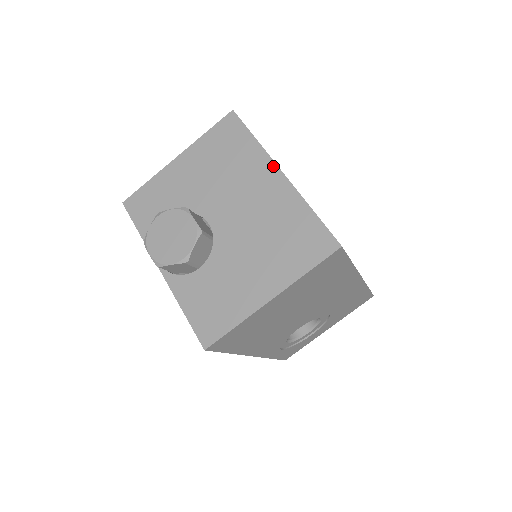
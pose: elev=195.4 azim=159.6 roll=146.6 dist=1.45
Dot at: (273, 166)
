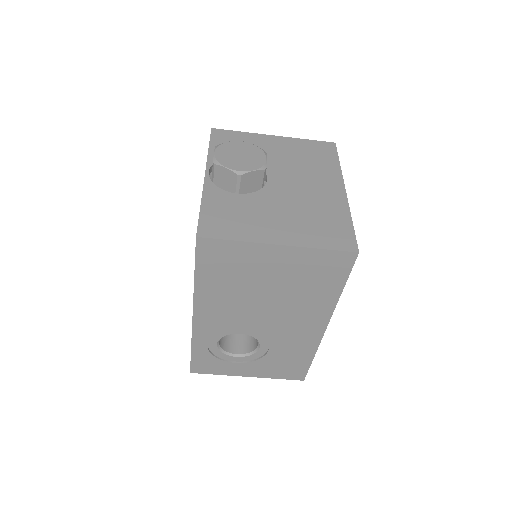
Dot at: (341, 183)
